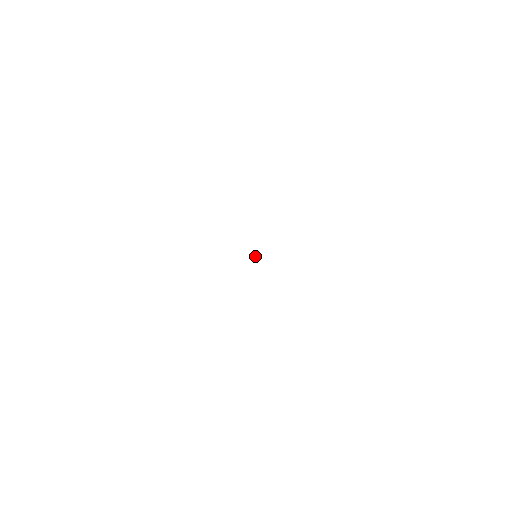
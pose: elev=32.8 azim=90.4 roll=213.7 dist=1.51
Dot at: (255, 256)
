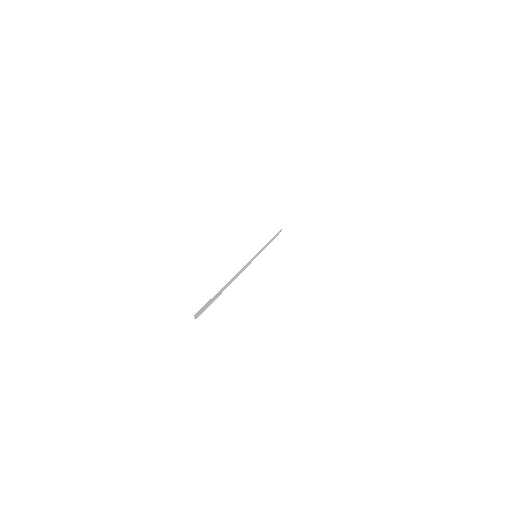
Dot at: occluded
